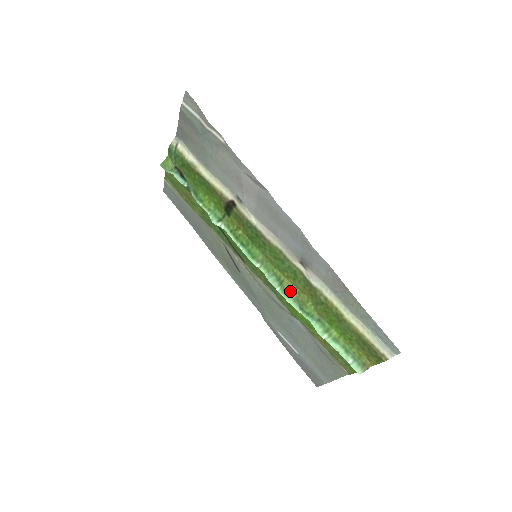
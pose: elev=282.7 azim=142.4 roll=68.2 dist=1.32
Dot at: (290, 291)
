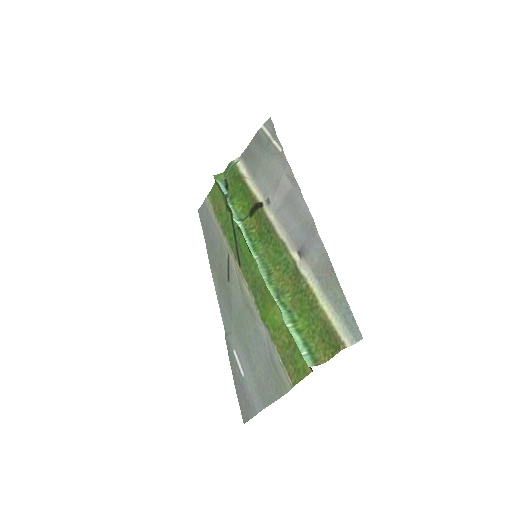
Dot at: (275, 282)
